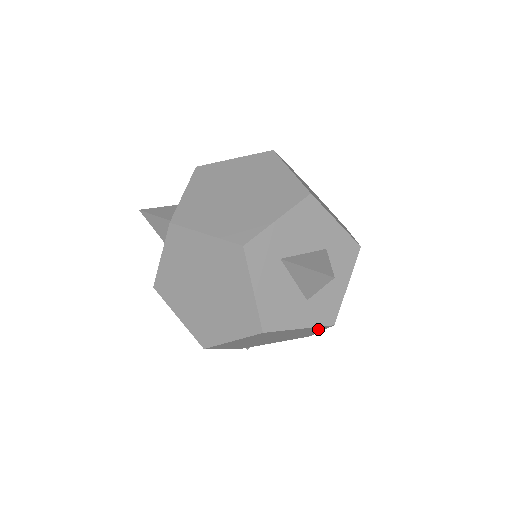
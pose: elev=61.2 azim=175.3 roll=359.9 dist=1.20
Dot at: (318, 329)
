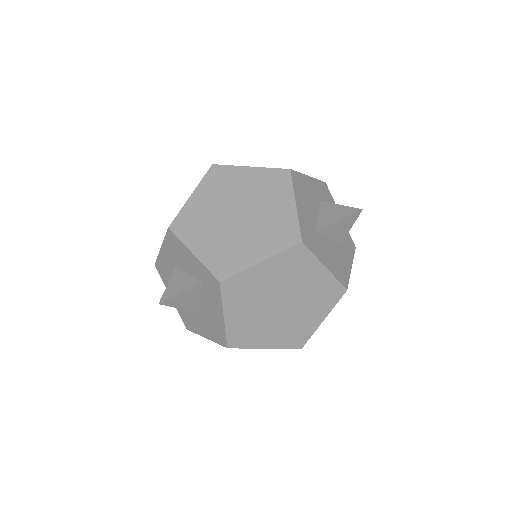
Dot at: occluded
